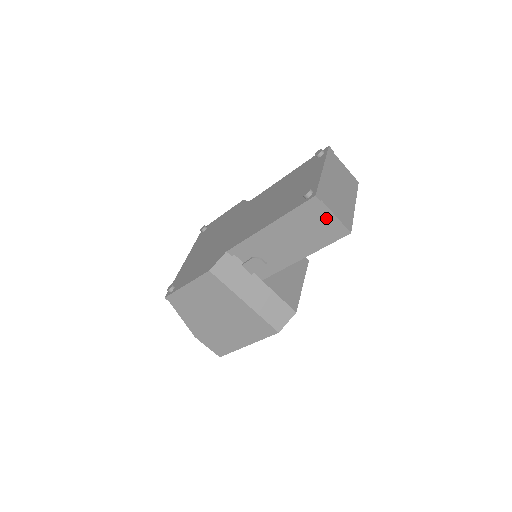
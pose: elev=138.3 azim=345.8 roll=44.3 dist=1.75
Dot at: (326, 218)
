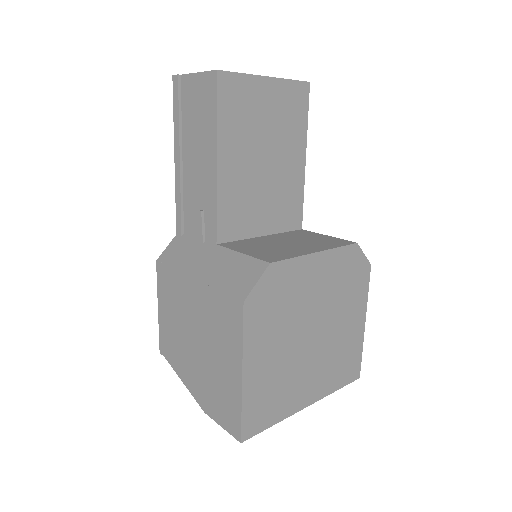
Dot at: (195, 86)
